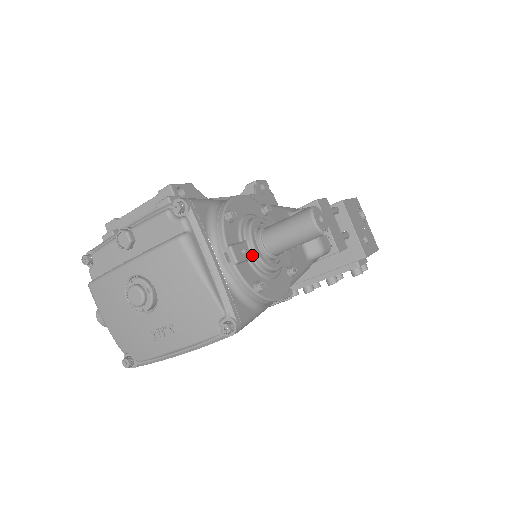
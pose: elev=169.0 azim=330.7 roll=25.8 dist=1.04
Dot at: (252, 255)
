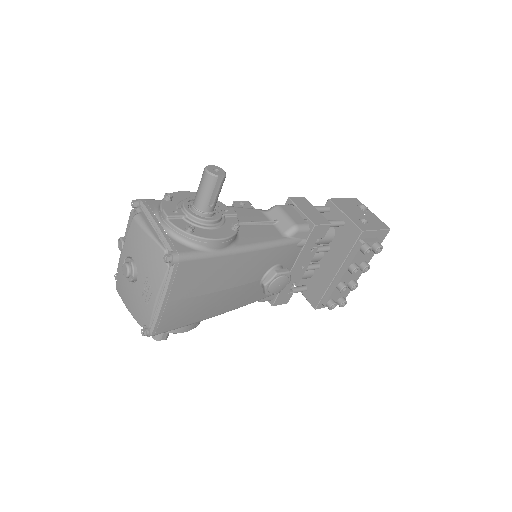
Dot at: (185, 214)
